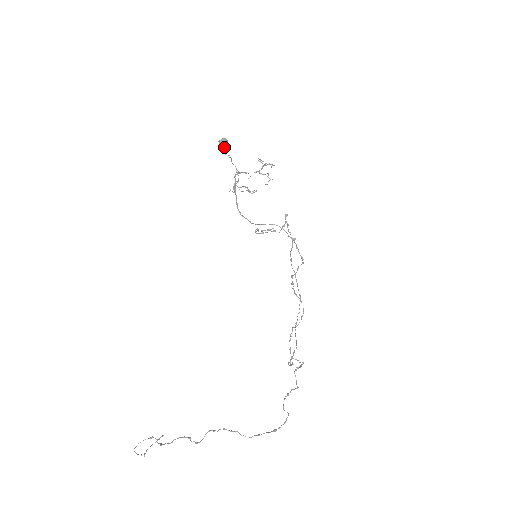
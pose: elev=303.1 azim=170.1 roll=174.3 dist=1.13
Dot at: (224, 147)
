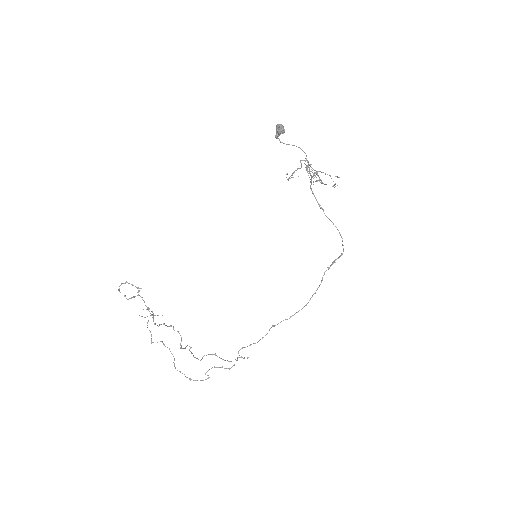
Dot at: (279, 134)
